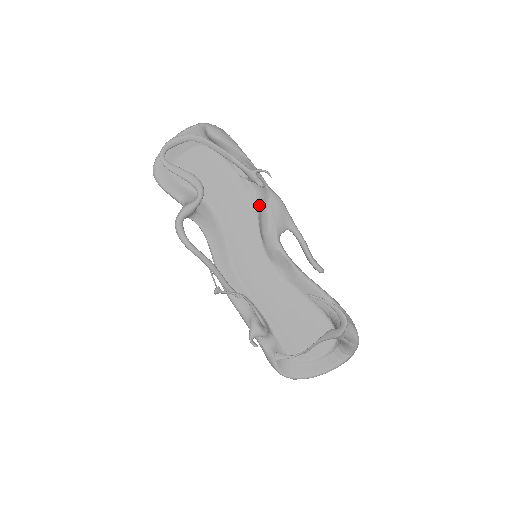
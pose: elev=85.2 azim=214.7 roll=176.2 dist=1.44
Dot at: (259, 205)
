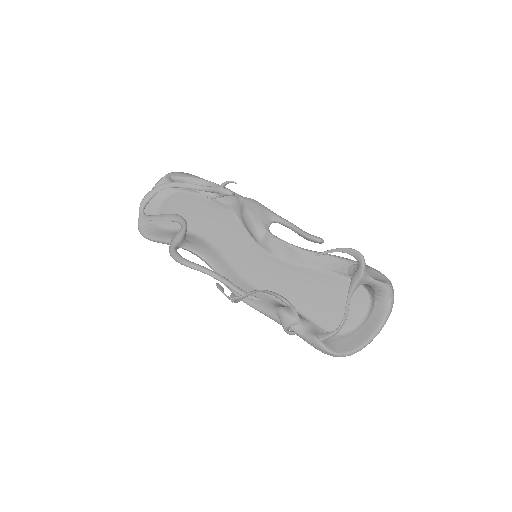
Dot at: (239, 213)
